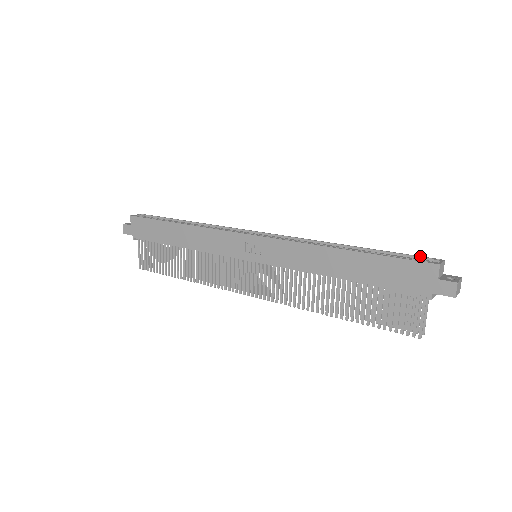
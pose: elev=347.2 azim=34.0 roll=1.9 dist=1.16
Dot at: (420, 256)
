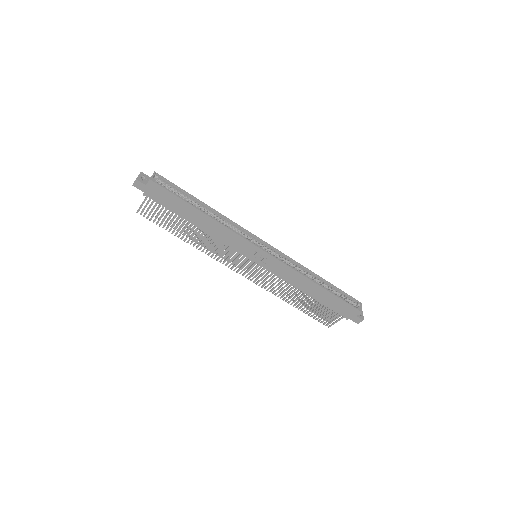
Dot at: (352, 297)
